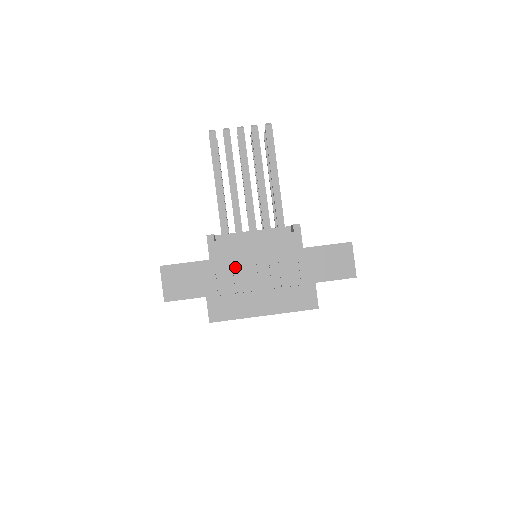
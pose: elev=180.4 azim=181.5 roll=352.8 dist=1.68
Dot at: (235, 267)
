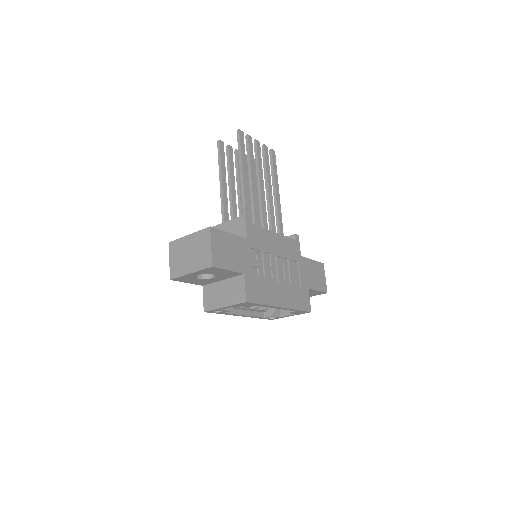
Dot at: (263, 253)
